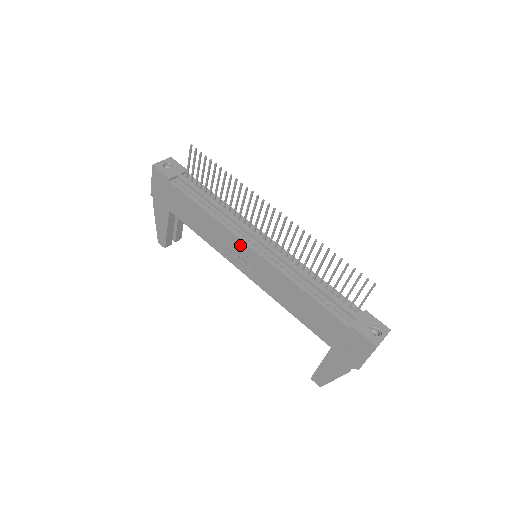
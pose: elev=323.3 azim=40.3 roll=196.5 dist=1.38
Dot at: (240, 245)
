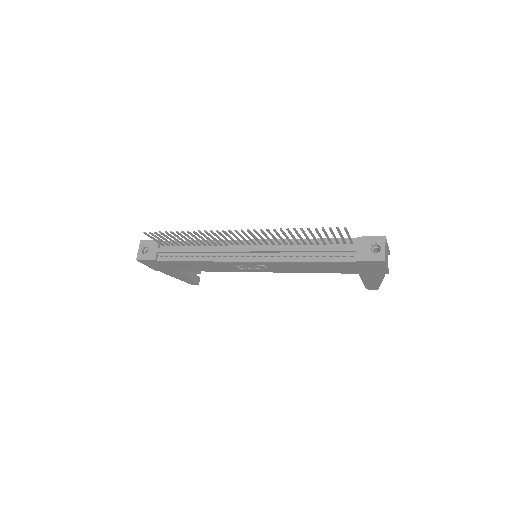
Dot at: (239, 264)
